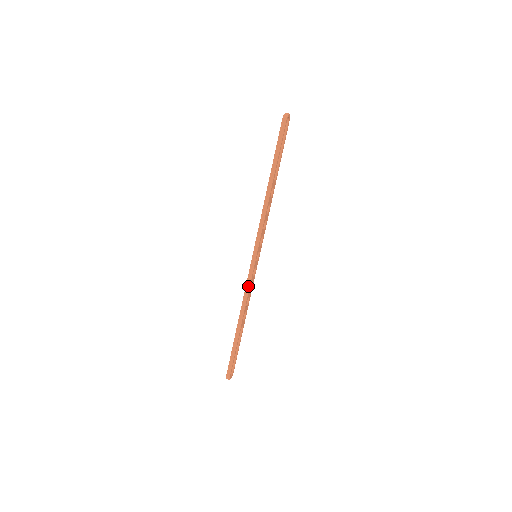
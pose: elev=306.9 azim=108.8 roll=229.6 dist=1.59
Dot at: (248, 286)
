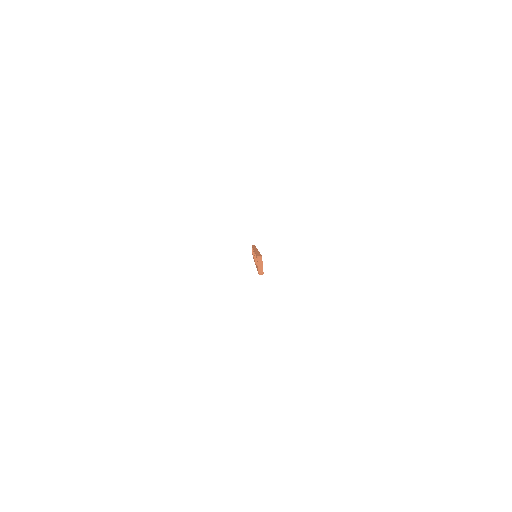
Dot at: occluded
